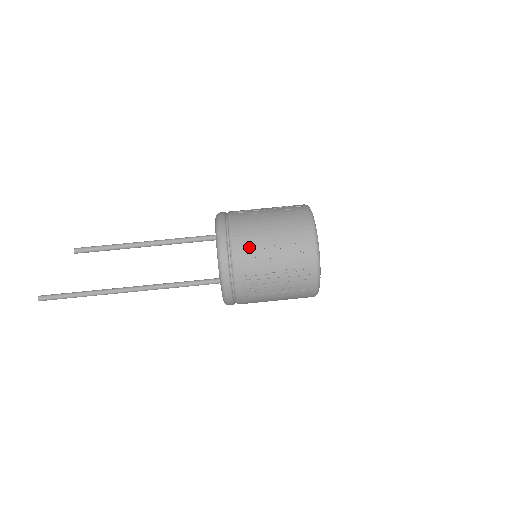
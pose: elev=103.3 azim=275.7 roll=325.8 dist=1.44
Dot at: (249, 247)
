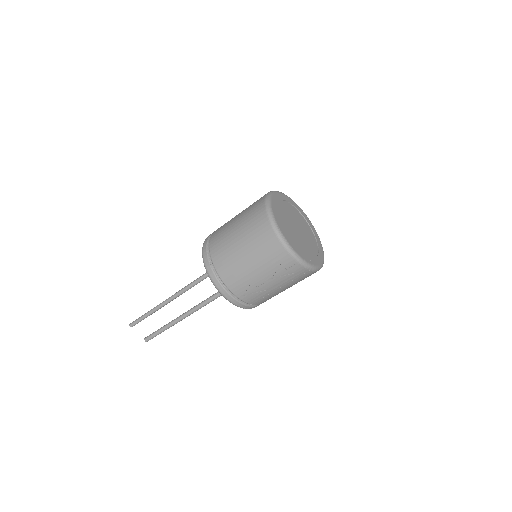
Dot at: occluded
